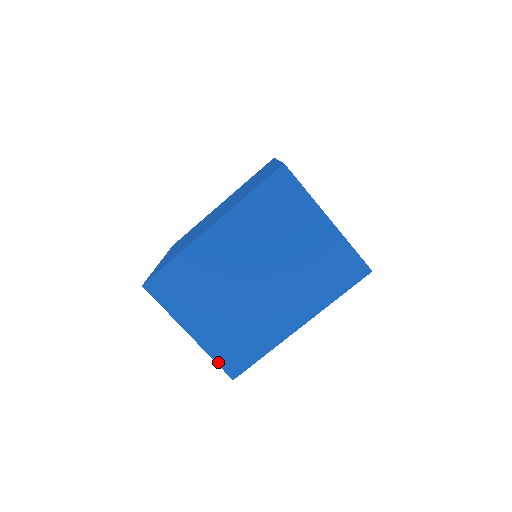
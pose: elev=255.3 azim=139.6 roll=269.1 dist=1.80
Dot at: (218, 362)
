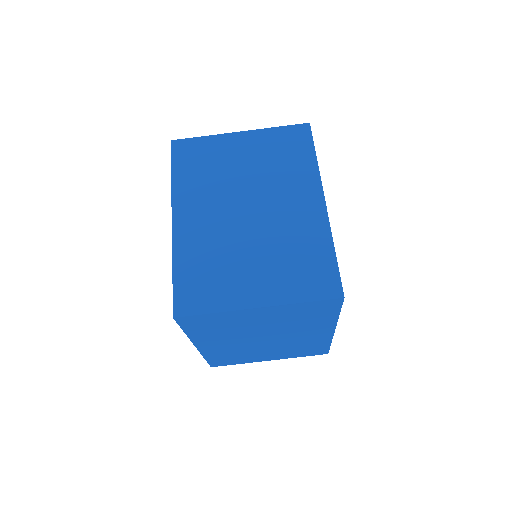
Dot at: occluded
